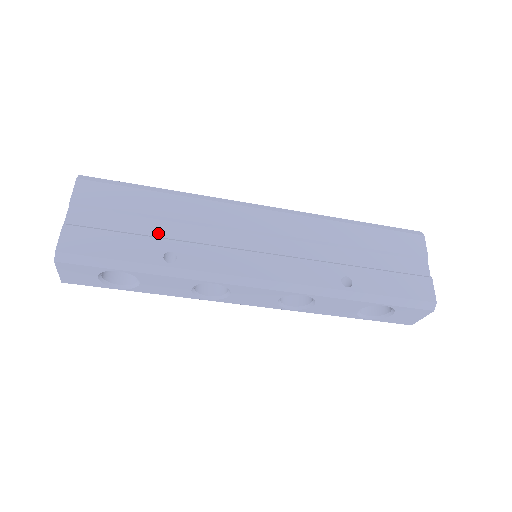
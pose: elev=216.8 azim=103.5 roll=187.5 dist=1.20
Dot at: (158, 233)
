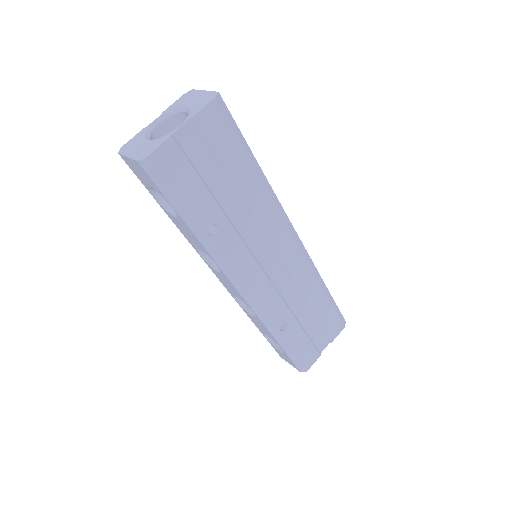
Dot at: (223, 201)
